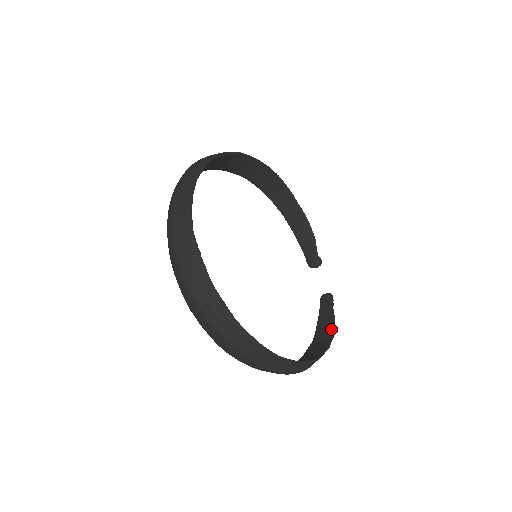
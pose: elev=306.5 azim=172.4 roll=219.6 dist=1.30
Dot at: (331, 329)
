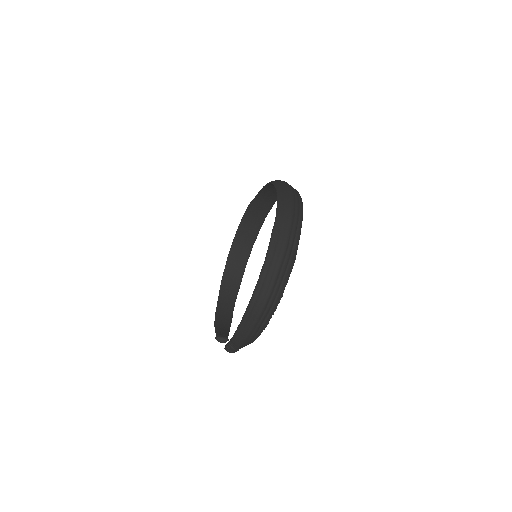
Dot at: occluded
